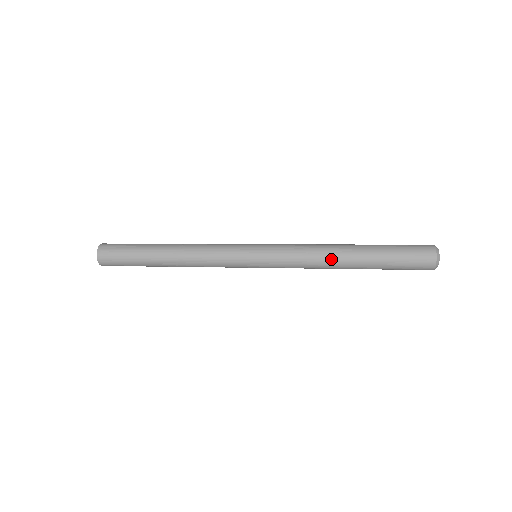
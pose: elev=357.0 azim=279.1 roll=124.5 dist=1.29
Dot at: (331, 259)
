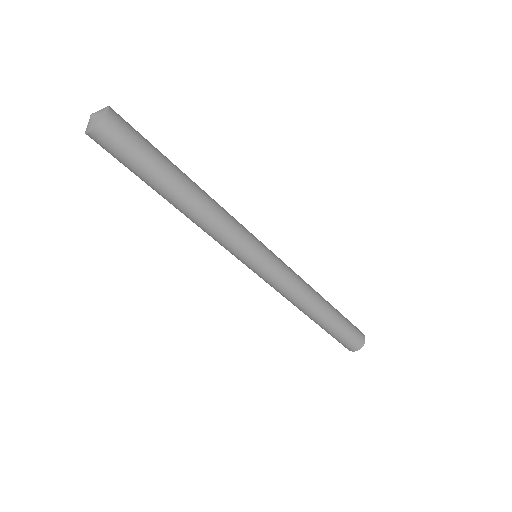
Dot at: (313, 301)
